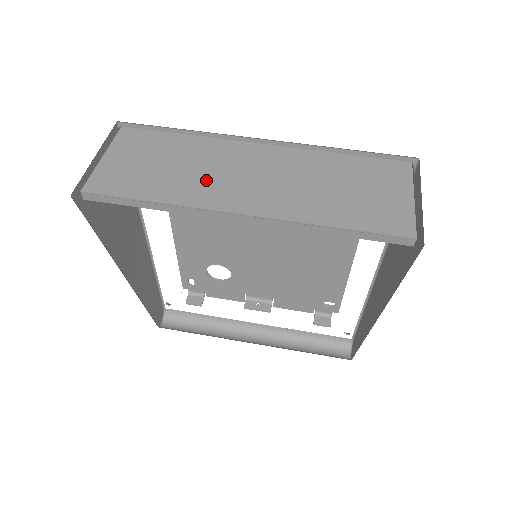
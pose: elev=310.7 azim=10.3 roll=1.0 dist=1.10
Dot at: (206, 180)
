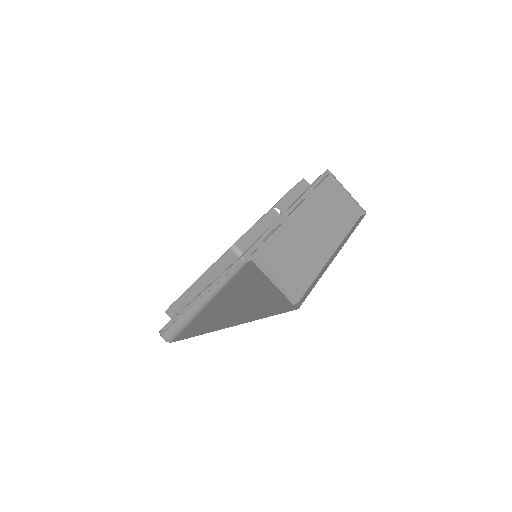
Dot at: (311, 248)
